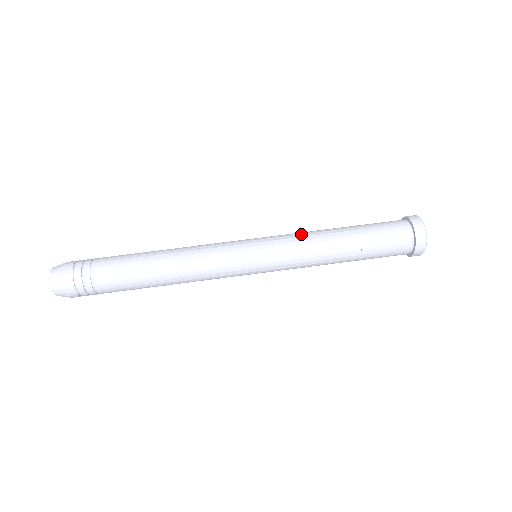
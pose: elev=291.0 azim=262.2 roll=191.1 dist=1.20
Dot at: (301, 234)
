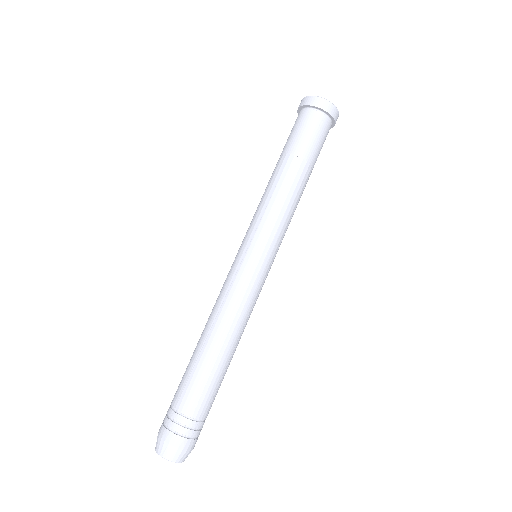
Dot at: (277, 209)
